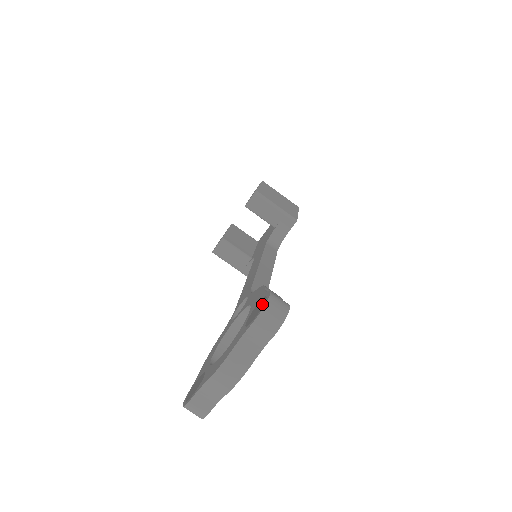
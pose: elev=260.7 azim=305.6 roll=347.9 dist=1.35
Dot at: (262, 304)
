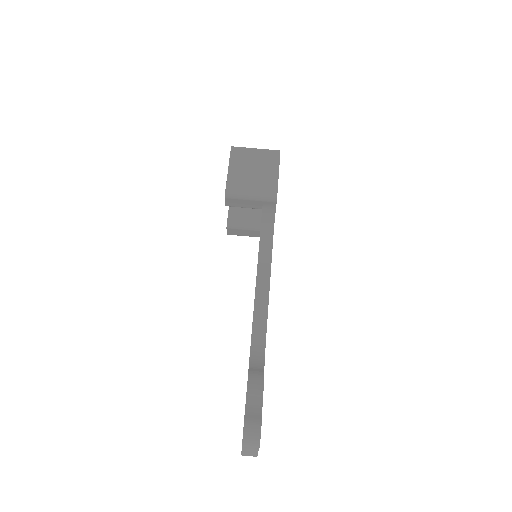
Dot at: occluded
